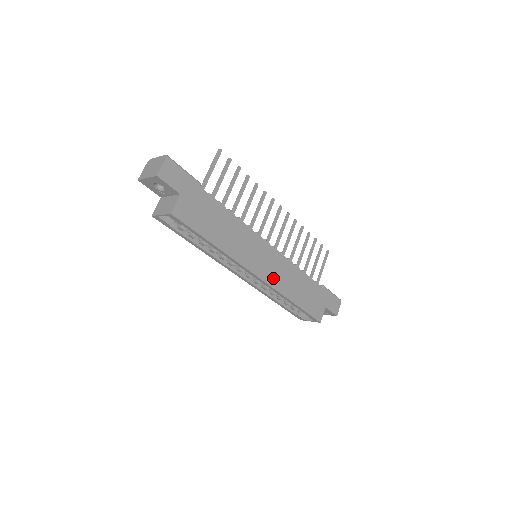
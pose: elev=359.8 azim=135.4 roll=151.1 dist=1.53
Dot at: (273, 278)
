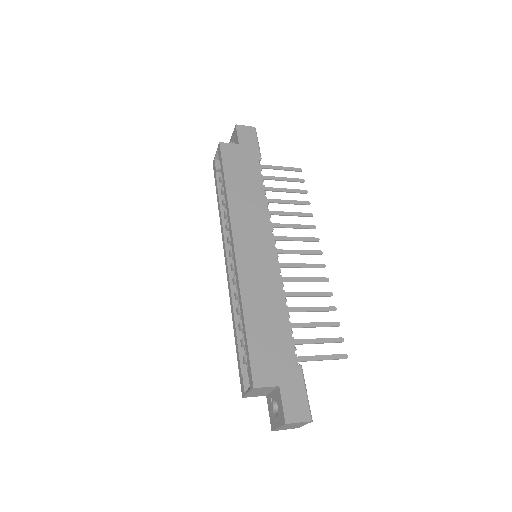
Dot at: (248, 268)
